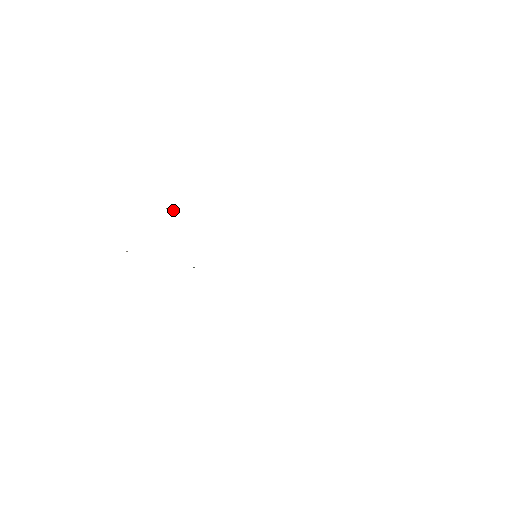
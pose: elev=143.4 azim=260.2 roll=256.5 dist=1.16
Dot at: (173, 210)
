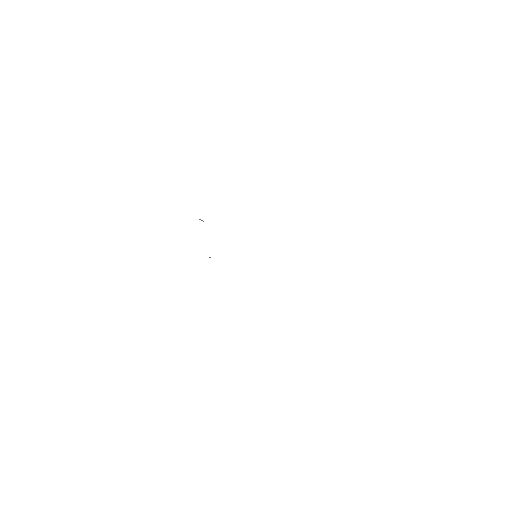
Dot at: (203, 221)
